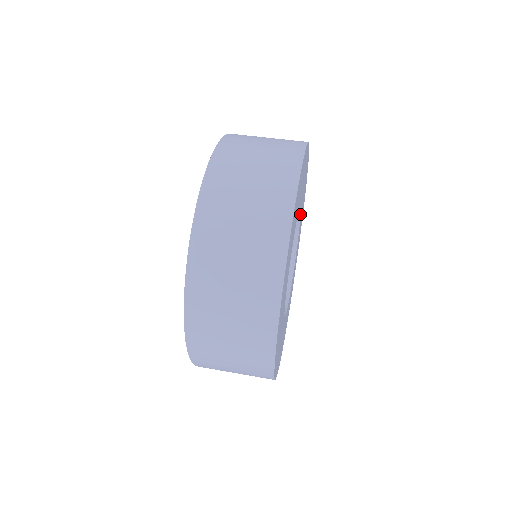
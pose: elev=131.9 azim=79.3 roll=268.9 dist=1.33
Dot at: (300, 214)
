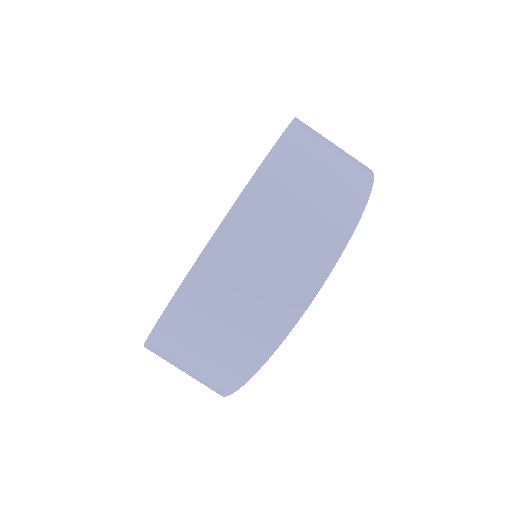
Dot at: occluded
